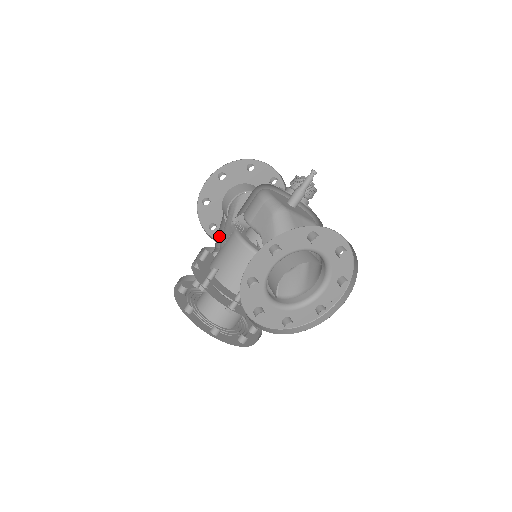
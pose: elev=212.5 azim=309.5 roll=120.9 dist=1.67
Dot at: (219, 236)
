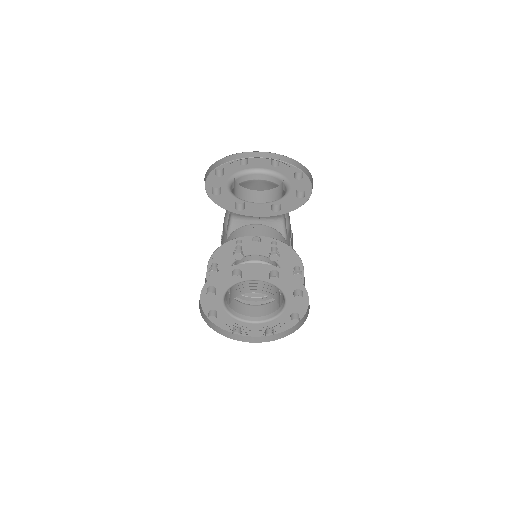
Dot at: occluded
